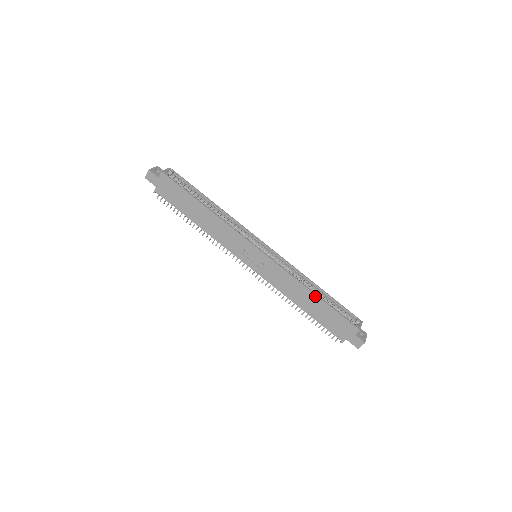
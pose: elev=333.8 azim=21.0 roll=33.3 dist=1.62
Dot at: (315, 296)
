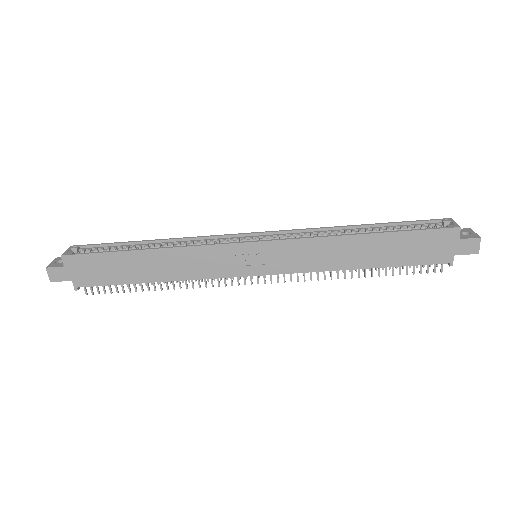
Dot at: (368, 236)
